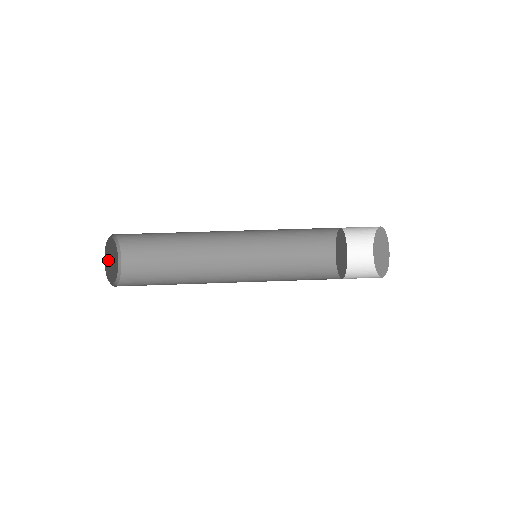
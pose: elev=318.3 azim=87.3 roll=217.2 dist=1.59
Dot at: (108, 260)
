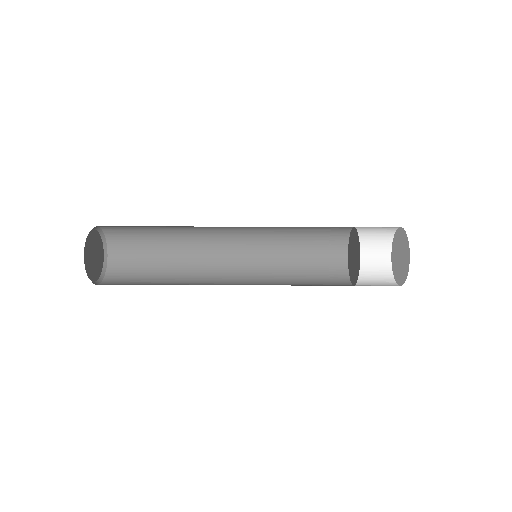
Dot at: (89, 259)
